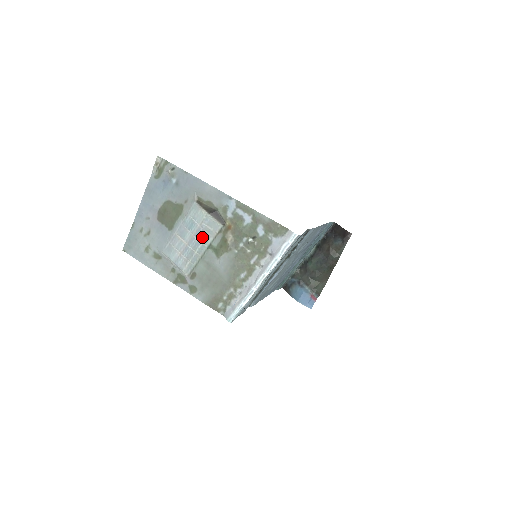
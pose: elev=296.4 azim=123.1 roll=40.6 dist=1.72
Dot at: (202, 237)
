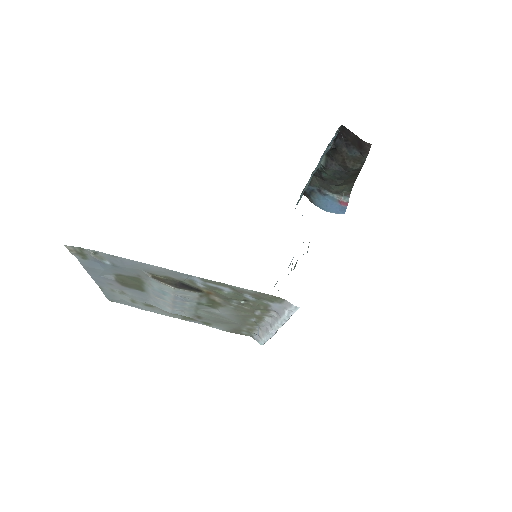
Dot at: (184, 300)
